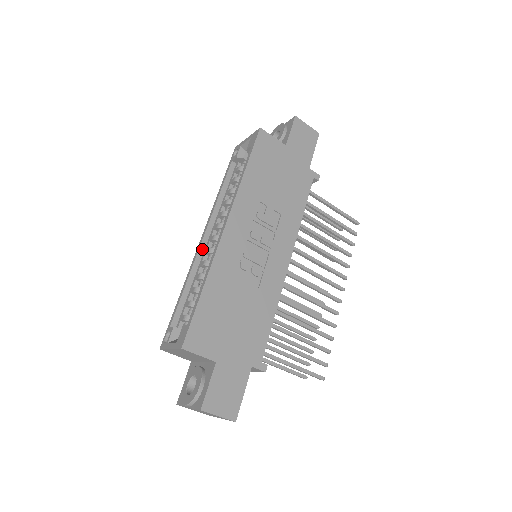
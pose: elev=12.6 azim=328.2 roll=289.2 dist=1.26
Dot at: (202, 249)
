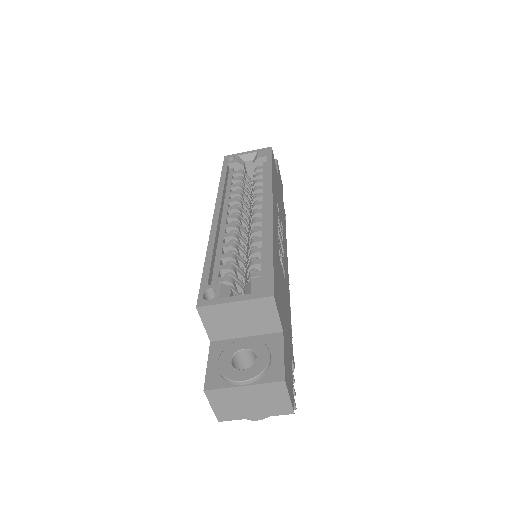
Dot at: (219, 223)
